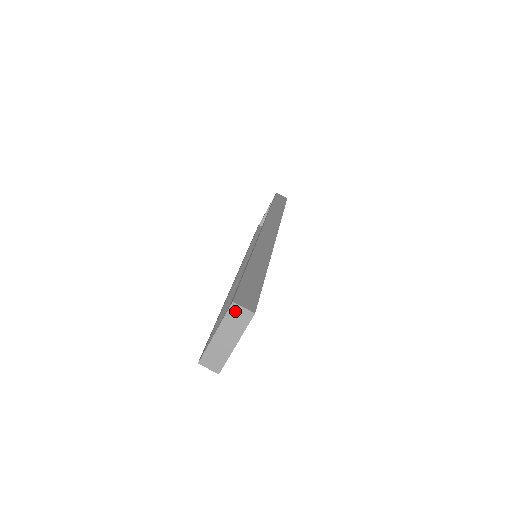
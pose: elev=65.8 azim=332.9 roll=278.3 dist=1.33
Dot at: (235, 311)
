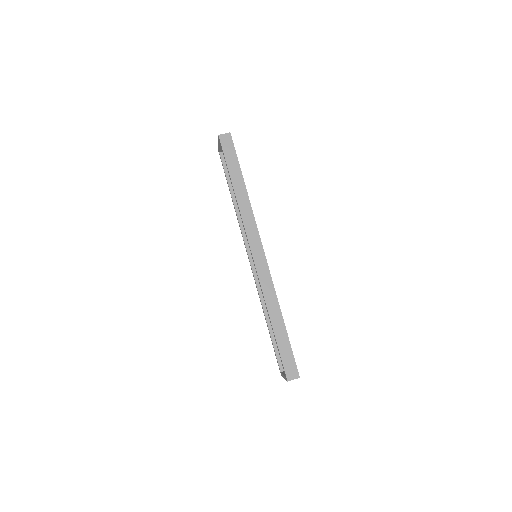
Dot at: (290, 380)
